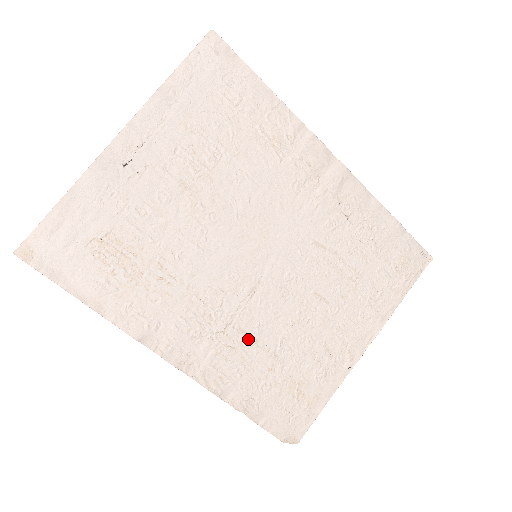
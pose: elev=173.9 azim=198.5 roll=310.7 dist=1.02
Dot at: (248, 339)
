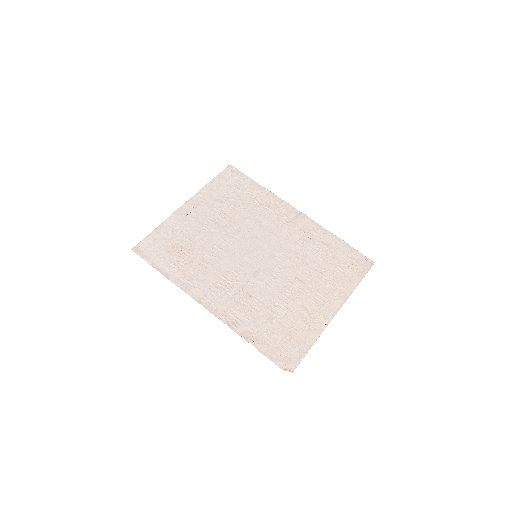
Dot at: (253, 300)
